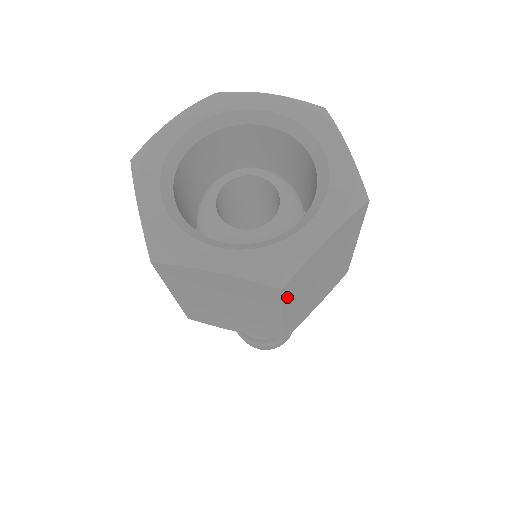
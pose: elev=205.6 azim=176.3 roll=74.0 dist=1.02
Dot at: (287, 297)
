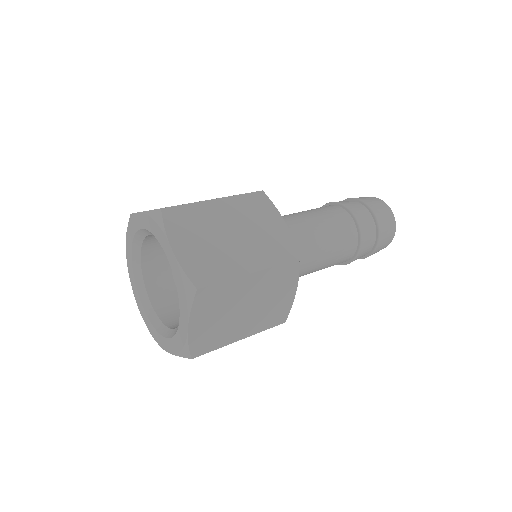
Dot at: (213, 347)
